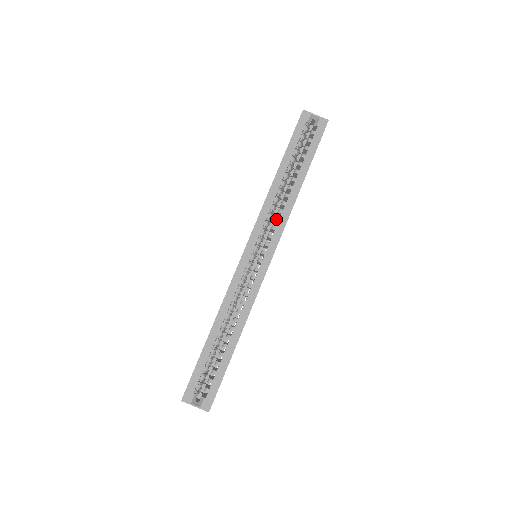
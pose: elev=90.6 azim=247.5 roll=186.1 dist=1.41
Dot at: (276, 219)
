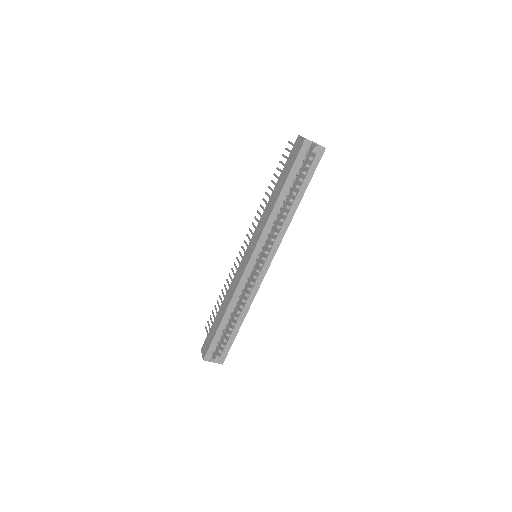
Dot at: (275, 233)
